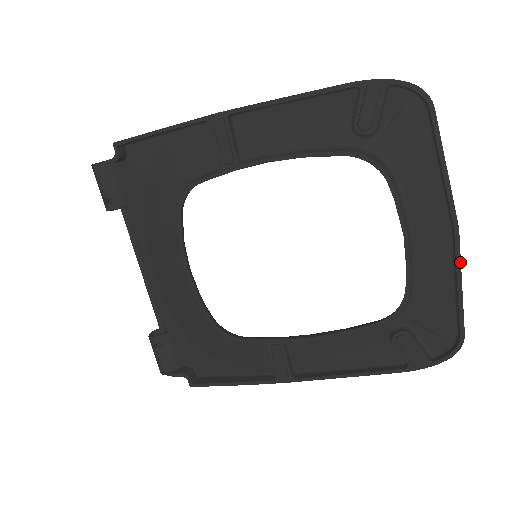
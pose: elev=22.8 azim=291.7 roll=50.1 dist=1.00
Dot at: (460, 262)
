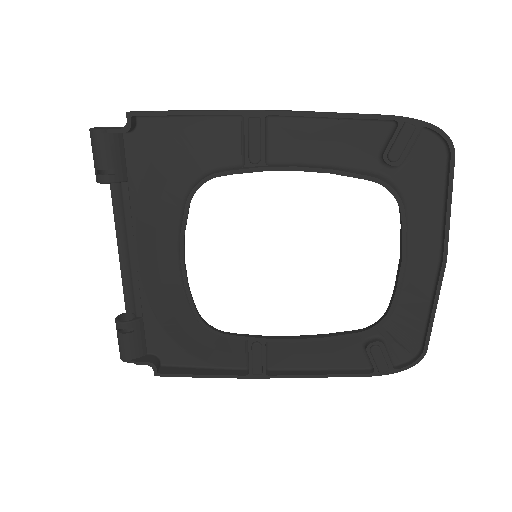
Dot at: (440, 289)
